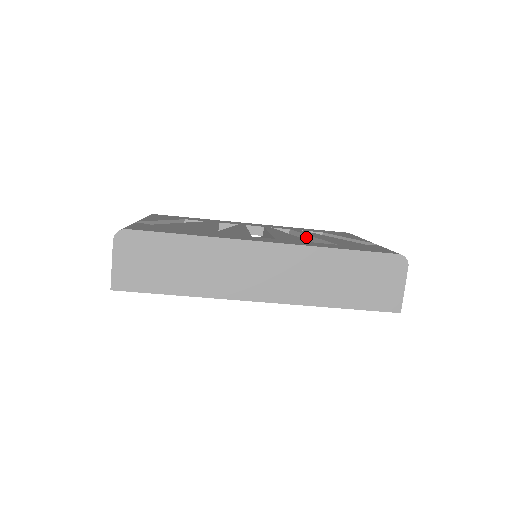
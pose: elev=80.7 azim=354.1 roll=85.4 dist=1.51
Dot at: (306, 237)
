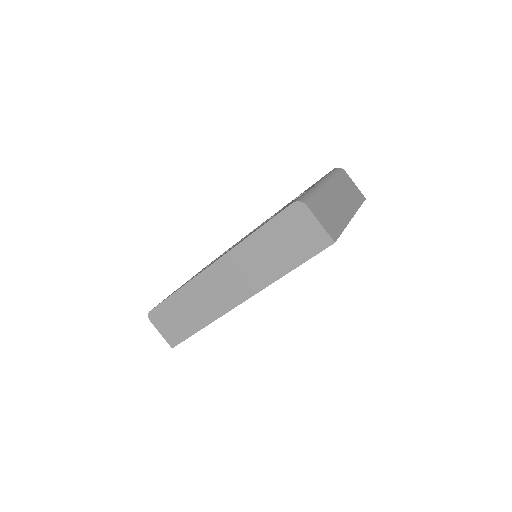
Dot at: occluded
